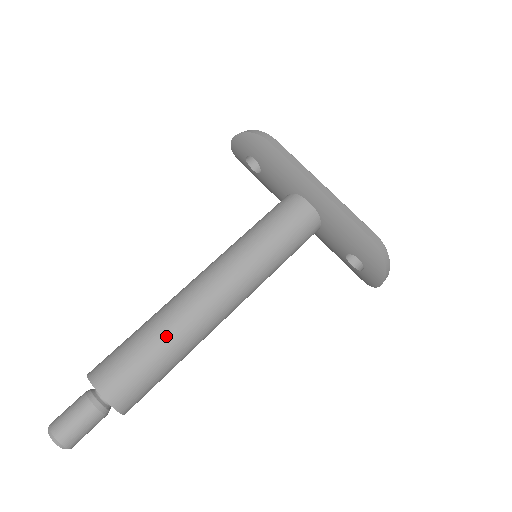
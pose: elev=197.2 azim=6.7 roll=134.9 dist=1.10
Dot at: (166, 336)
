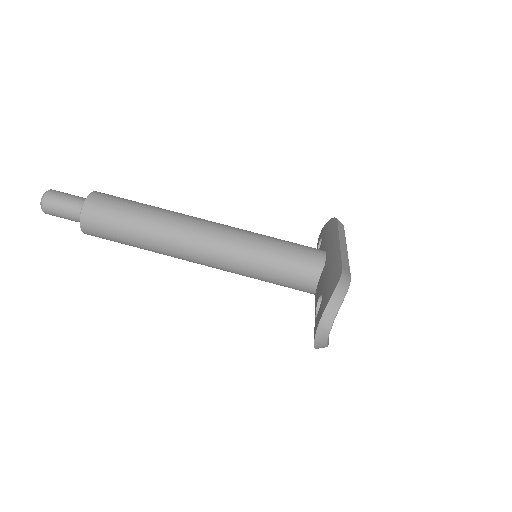
Dot at: (155, 209)
